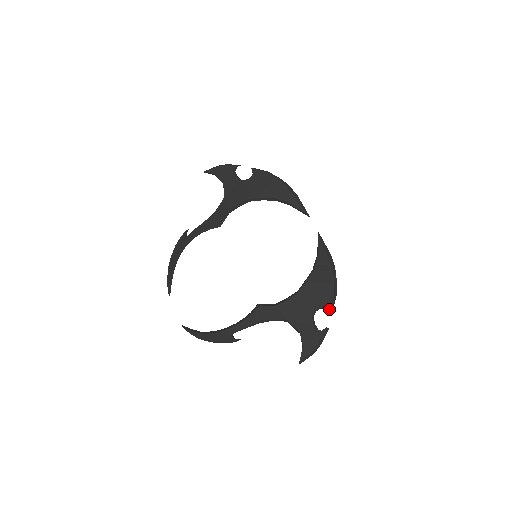
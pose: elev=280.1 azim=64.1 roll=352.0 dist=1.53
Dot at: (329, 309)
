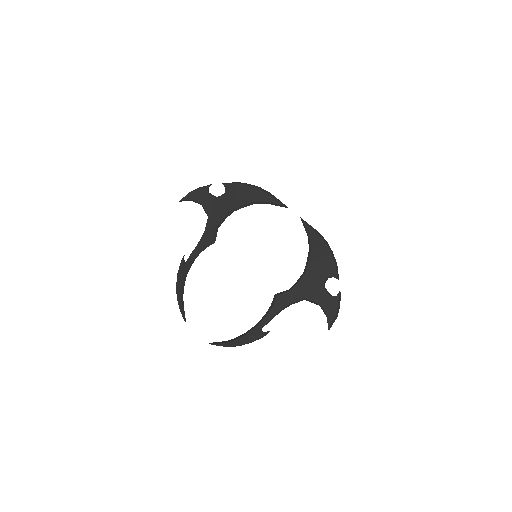
Dot at: (336, 276)
